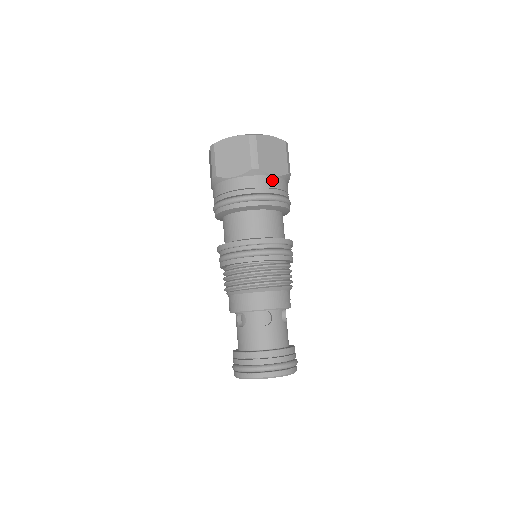
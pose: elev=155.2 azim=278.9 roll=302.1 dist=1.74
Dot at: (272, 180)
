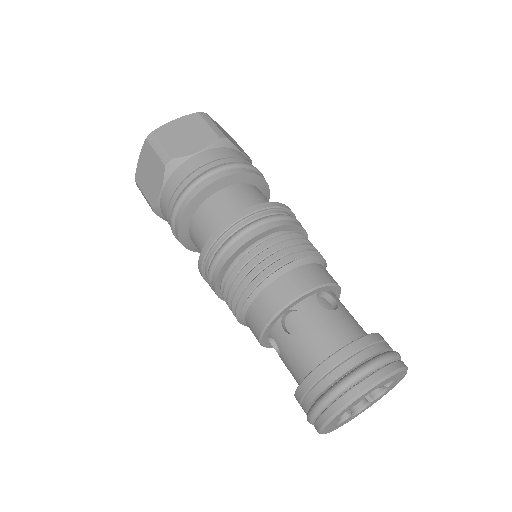
Dot at: (243, 156)
